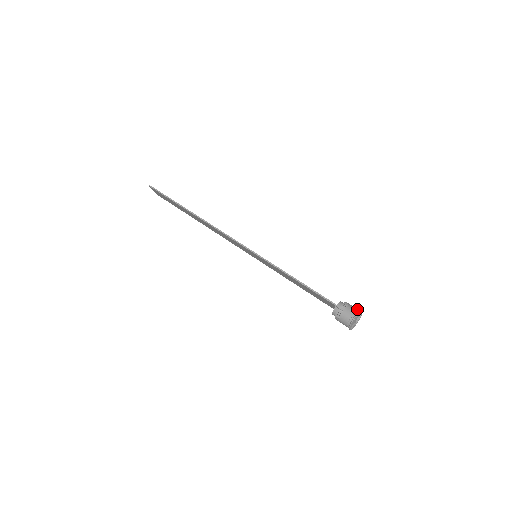
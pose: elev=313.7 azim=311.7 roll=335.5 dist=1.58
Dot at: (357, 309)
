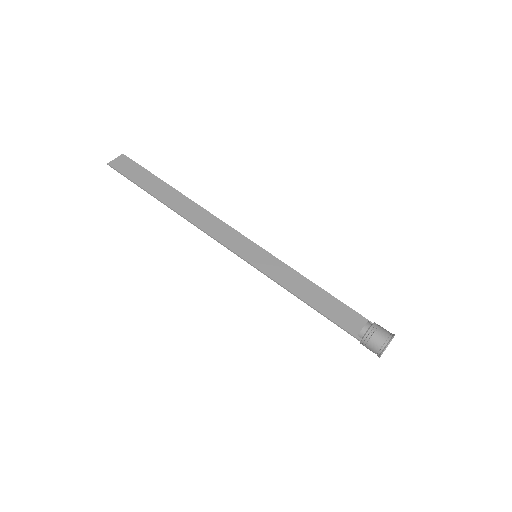
Dot at: (383, 343)
